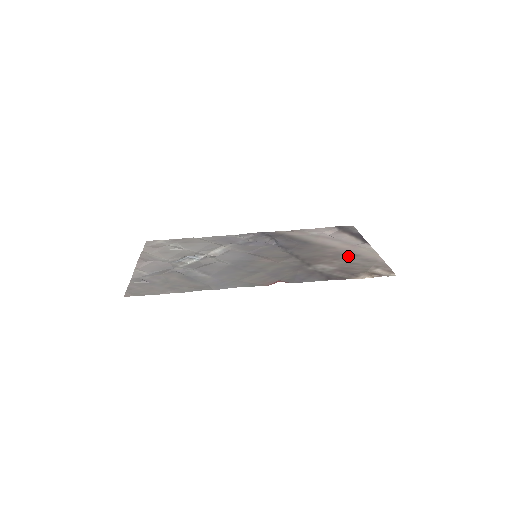
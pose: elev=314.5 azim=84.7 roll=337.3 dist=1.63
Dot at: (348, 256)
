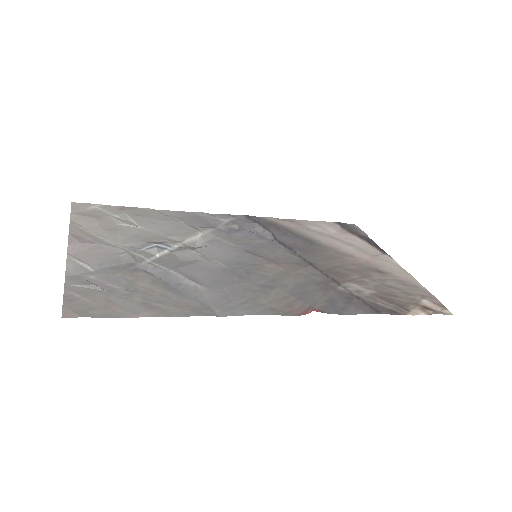
Dot at: (377, 273)
